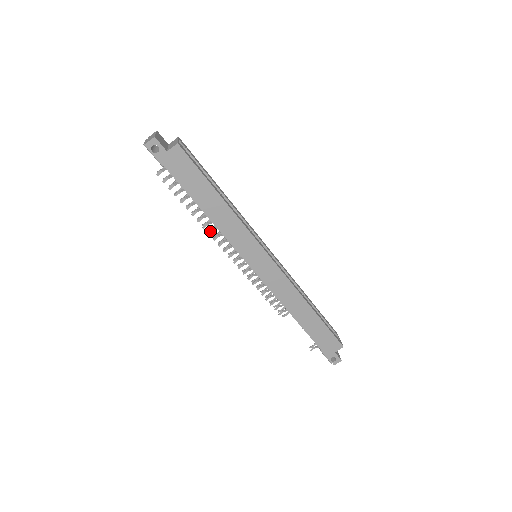
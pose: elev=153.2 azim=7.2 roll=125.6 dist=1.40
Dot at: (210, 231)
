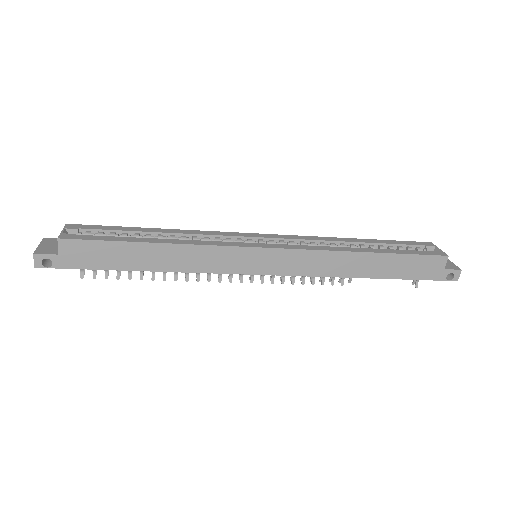
Dot at: (186, 277)
